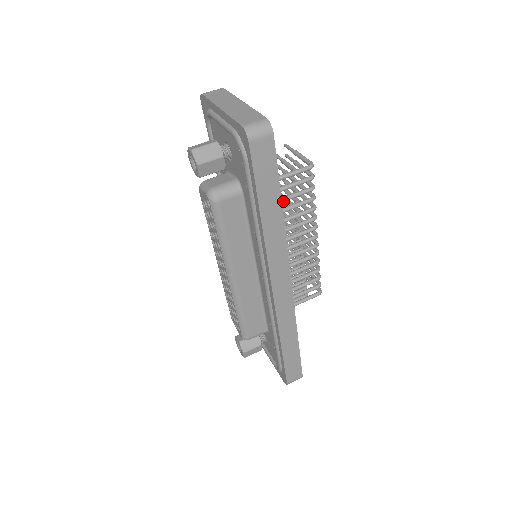
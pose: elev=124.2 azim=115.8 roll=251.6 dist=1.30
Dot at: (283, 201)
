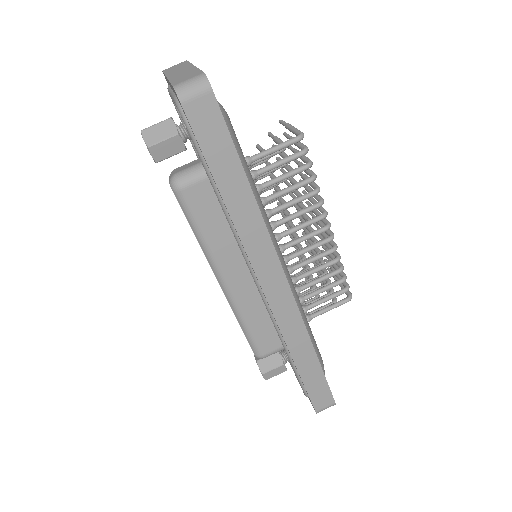
Dot at: (271, 184)
